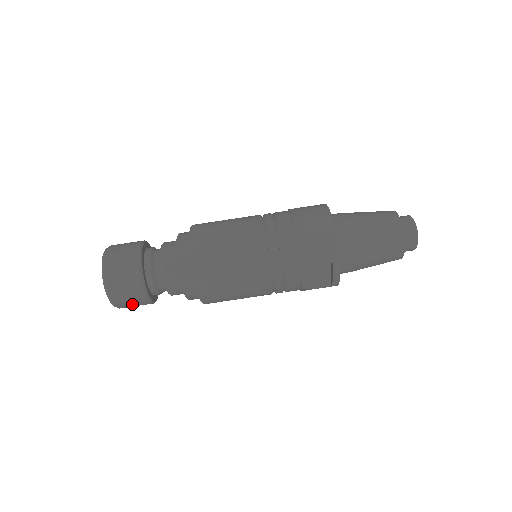
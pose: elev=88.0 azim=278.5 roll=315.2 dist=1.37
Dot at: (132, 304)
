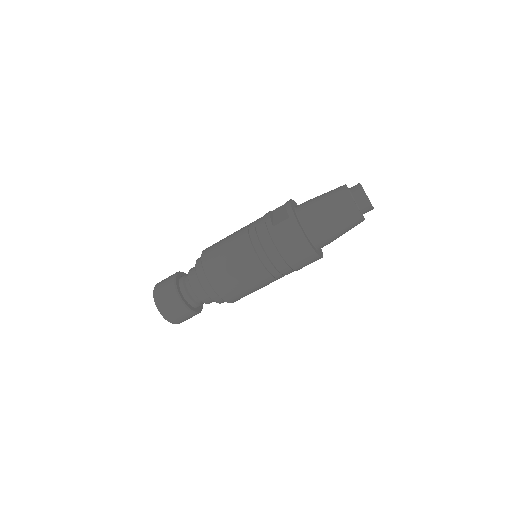
Dot at: occluded
